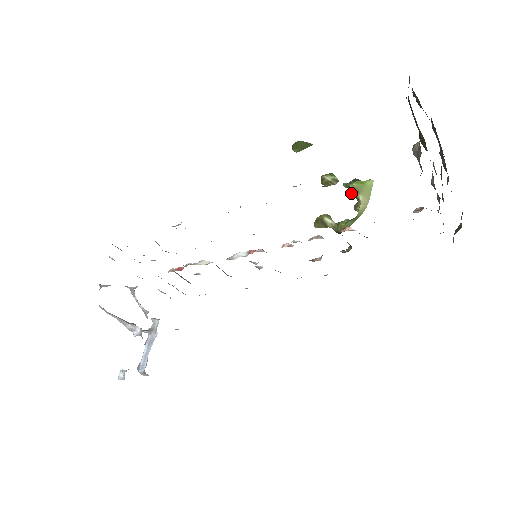
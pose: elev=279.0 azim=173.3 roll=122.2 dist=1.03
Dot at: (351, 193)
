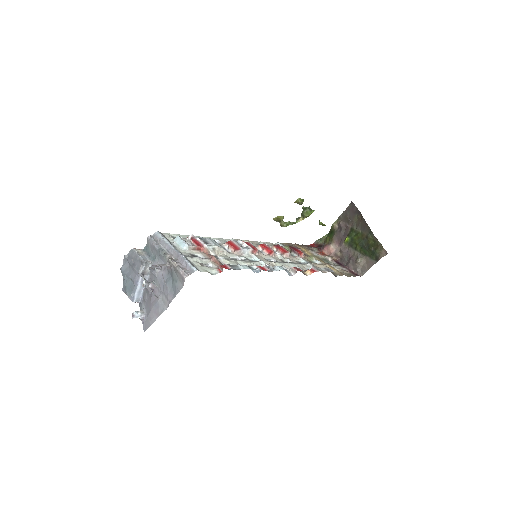
Dot at: (304, 215)
